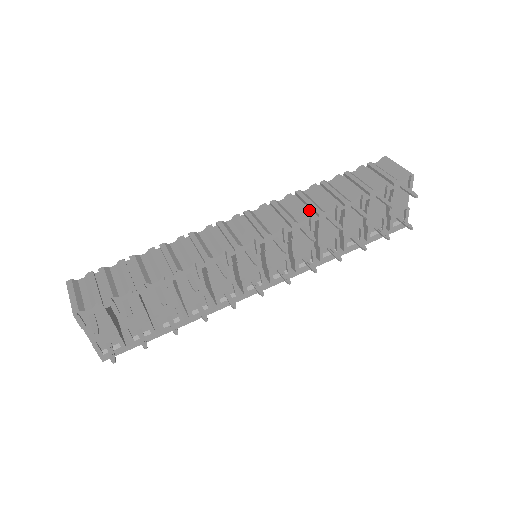
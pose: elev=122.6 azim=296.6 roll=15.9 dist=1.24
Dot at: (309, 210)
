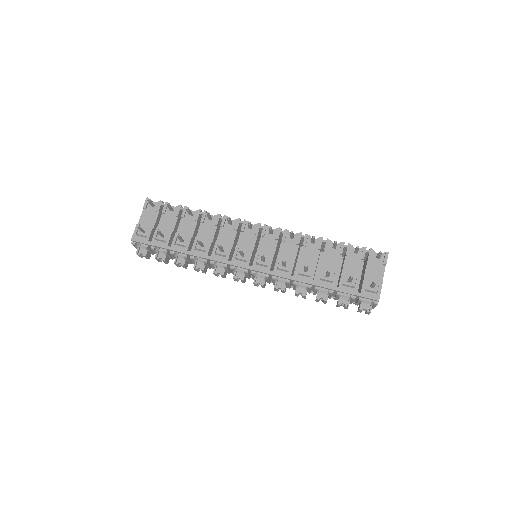
Dot at: (303, 239)
